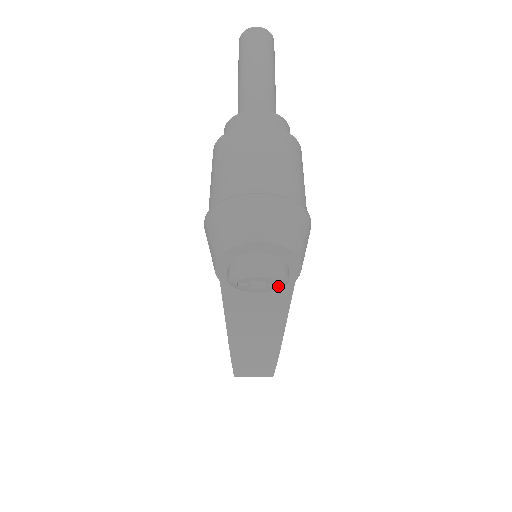
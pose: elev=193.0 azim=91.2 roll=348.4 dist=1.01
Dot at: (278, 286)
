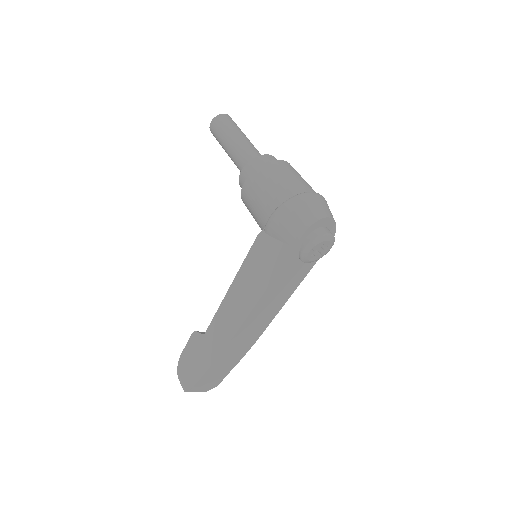
Dot at: occluded
